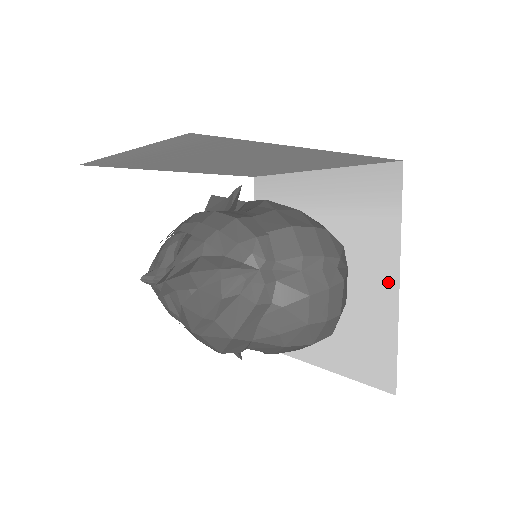
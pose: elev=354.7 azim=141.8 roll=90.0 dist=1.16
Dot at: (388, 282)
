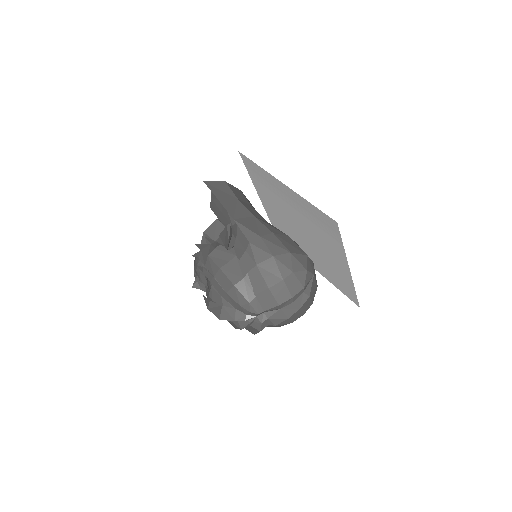
Dot at: (344, 267)
